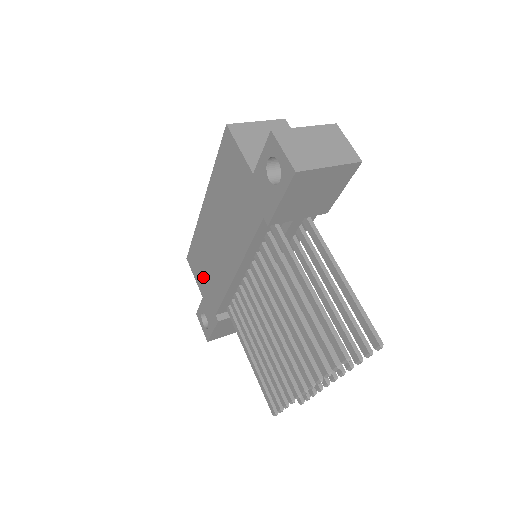
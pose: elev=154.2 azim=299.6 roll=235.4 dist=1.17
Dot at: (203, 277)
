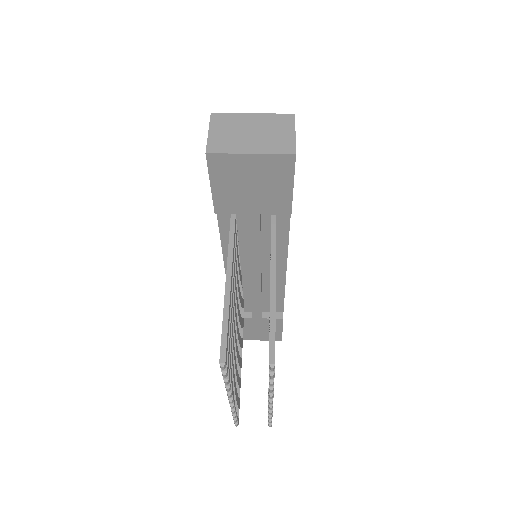
Dot at: occluded
